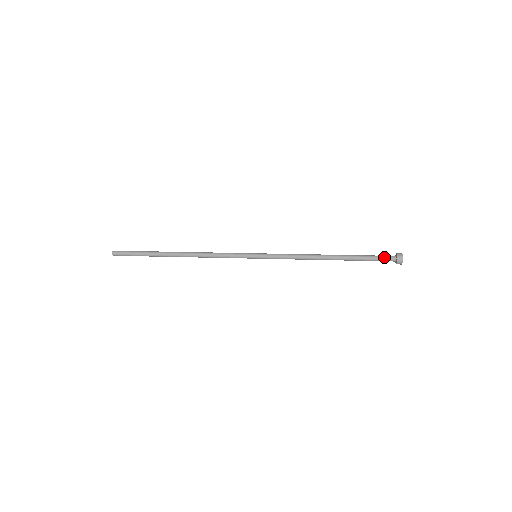
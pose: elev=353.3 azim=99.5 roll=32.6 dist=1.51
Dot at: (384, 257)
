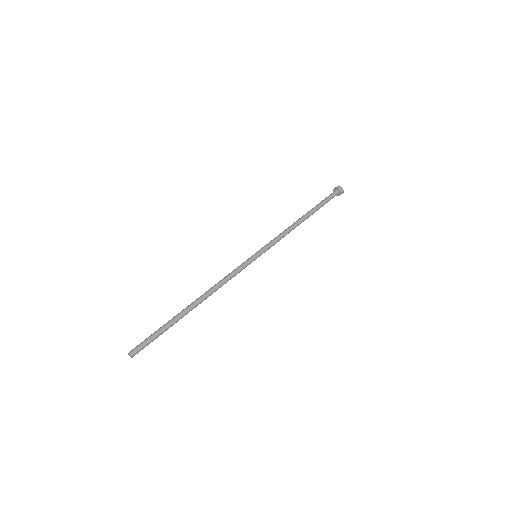
Dot at: (332, 195)
